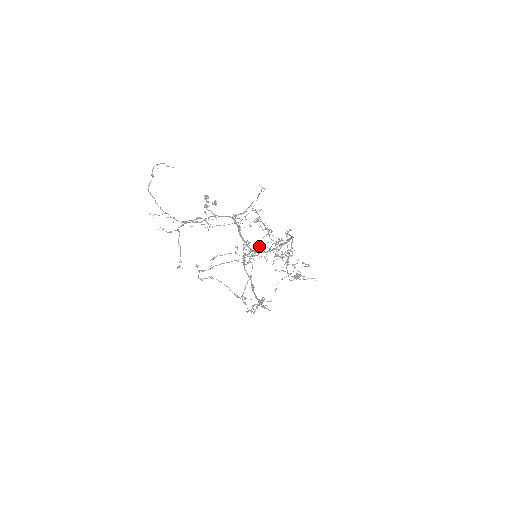
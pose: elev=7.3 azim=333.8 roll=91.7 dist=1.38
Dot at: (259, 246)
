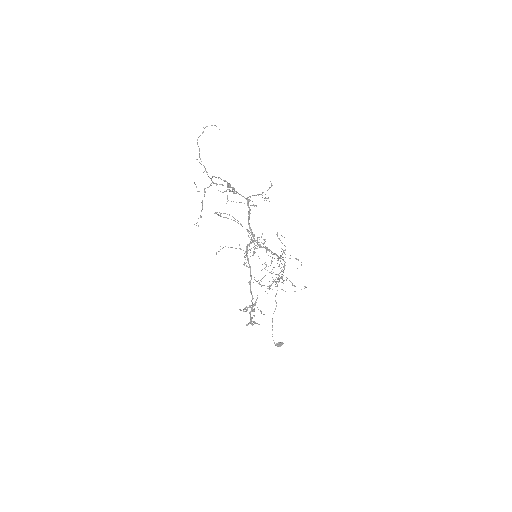
Dot at: occluded
